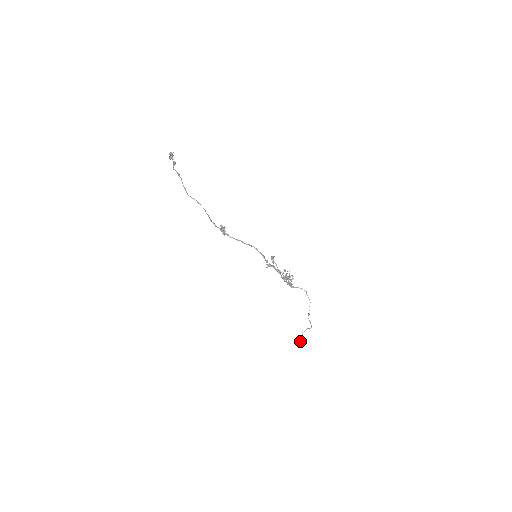
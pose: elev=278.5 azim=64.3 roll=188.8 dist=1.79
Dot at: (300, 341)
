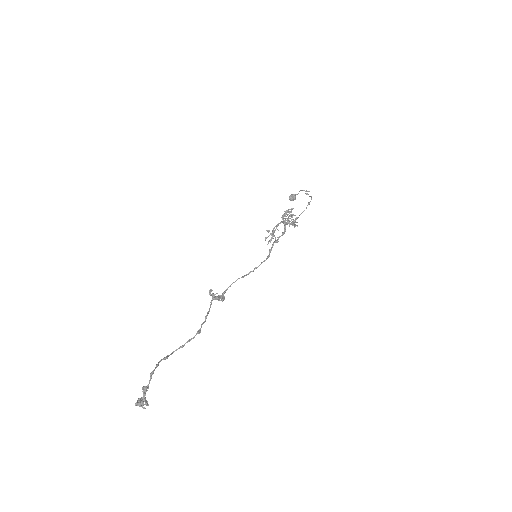
Dot at: (295, 198)
